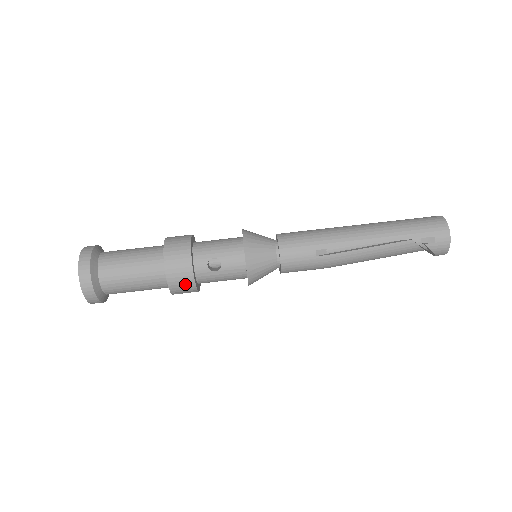
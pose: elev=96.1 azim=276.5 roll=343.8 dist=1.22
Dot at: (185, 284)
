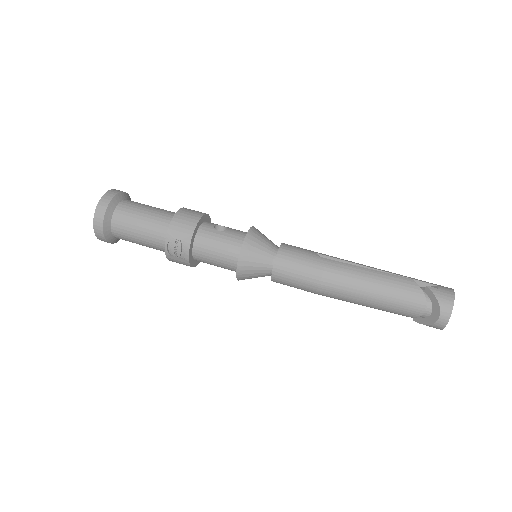
Dot at: (188, 222)
